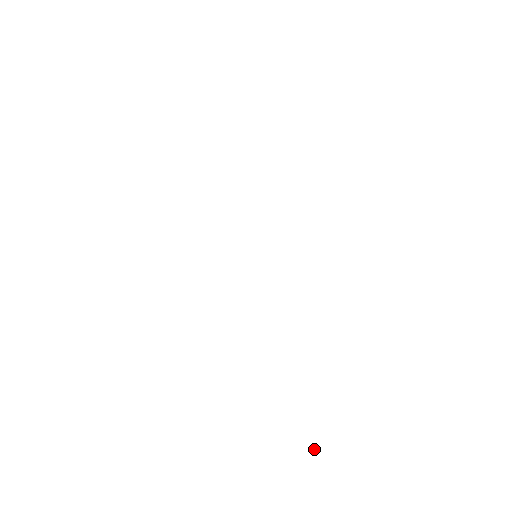
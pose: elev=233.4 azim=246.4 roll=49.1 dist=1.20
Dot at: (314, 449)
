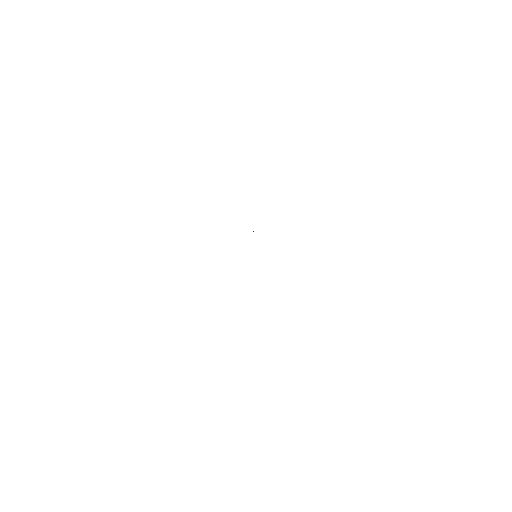
Dot at: occluded
